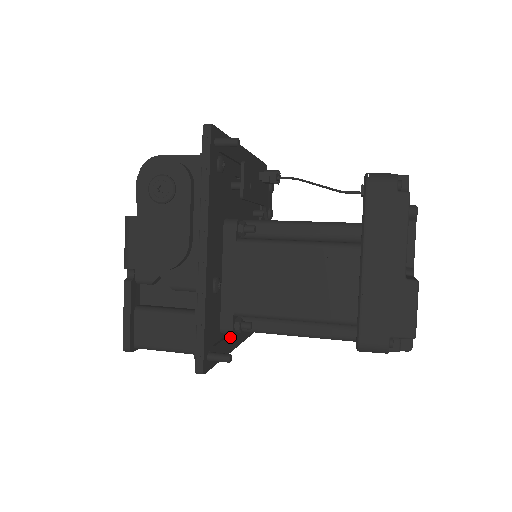
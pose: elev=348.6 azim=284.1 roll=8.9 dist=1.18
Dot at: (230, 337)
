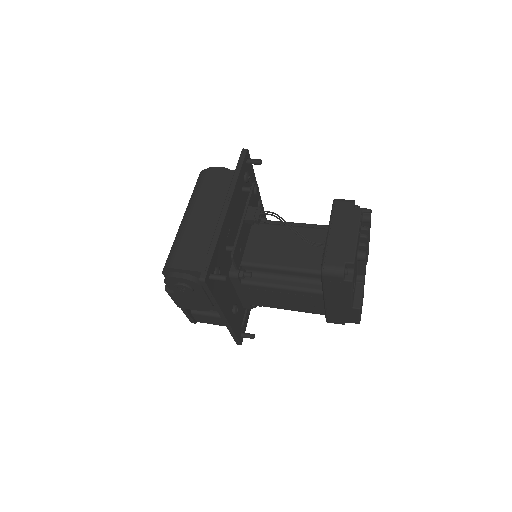
Dot at: occluded
